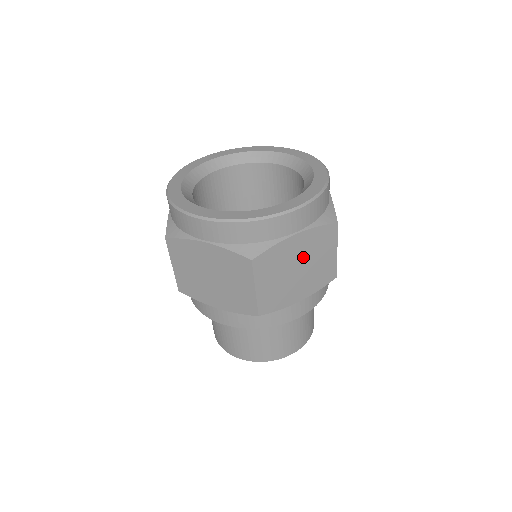
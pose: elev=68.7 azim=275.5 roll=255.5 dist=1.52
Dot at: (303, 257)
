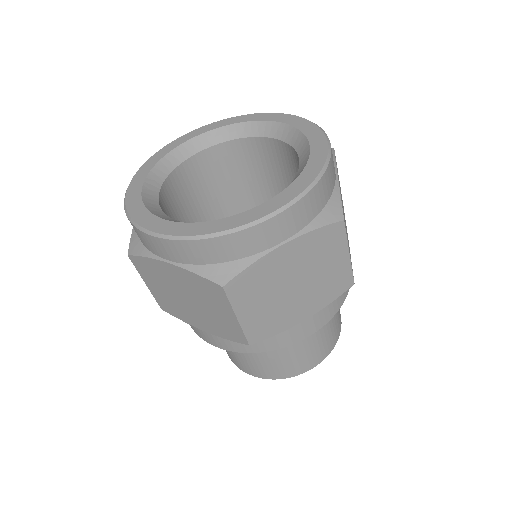
Dot at: (299, 270)
